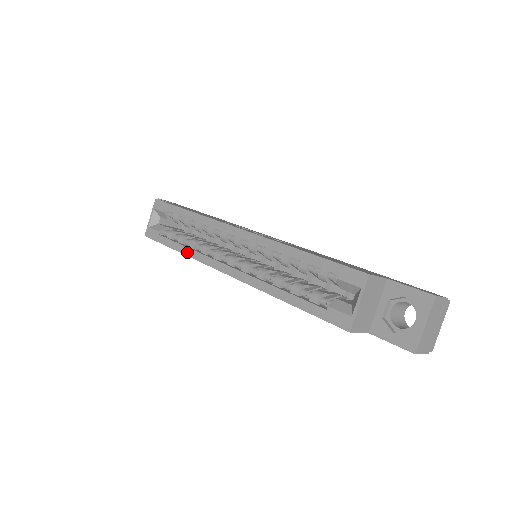
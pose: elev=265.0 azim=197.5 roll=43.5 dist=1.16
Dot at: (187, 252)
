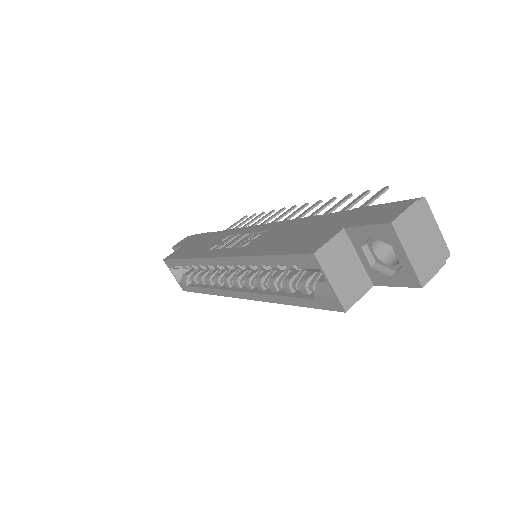
Dot at: (210, 292)
